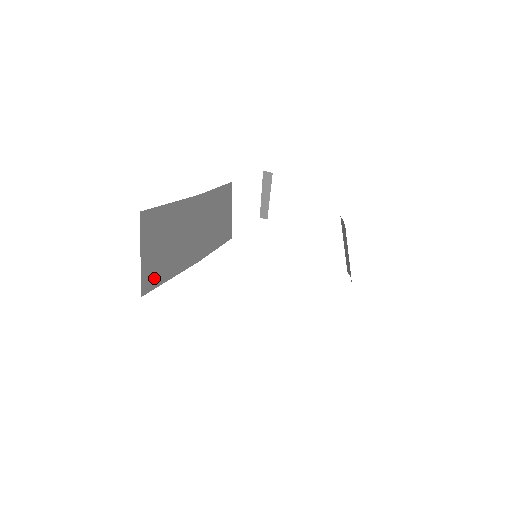
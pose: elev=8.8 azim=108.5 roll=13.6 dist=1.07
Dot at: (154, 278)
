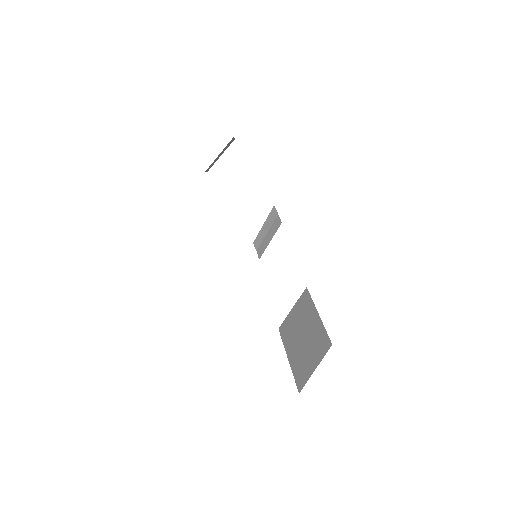
Dot at: occluded
